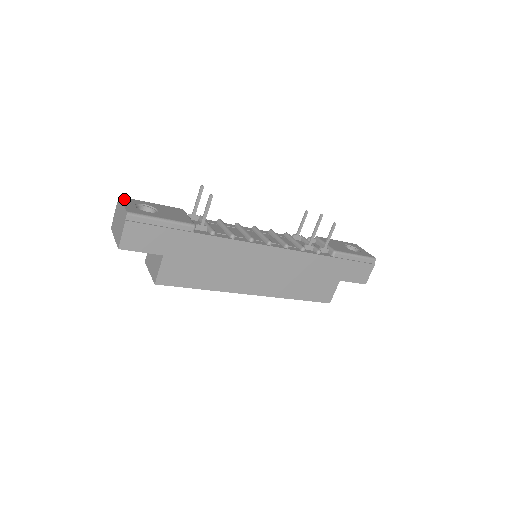
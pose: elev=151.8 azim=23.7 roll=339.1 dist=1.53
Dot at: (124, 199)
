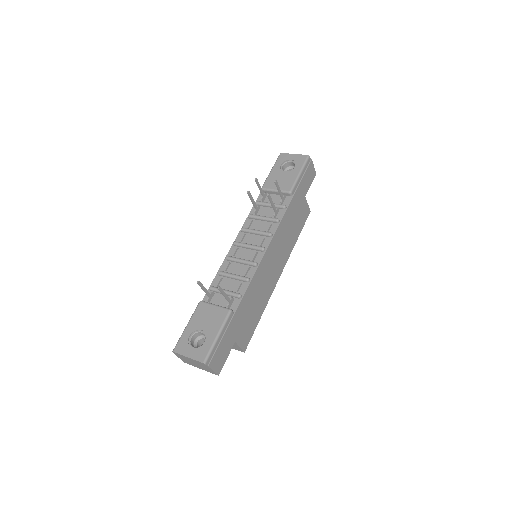
Dot at: (179, 351)
